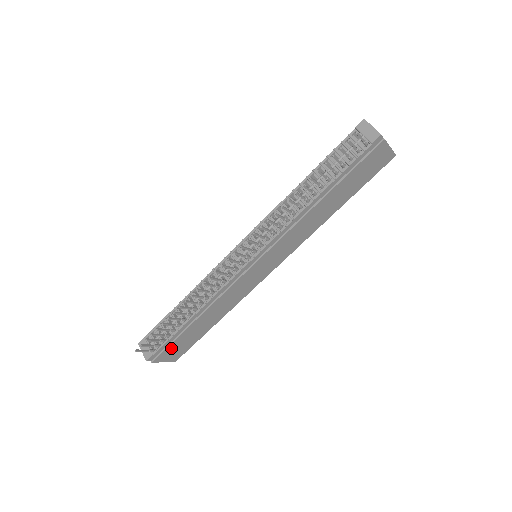
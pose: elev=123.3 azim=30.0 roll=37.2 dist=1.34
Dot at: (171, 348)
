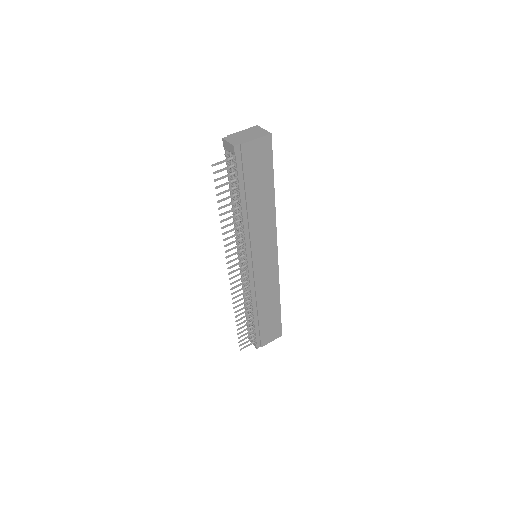
Dot at: (264, 334)
